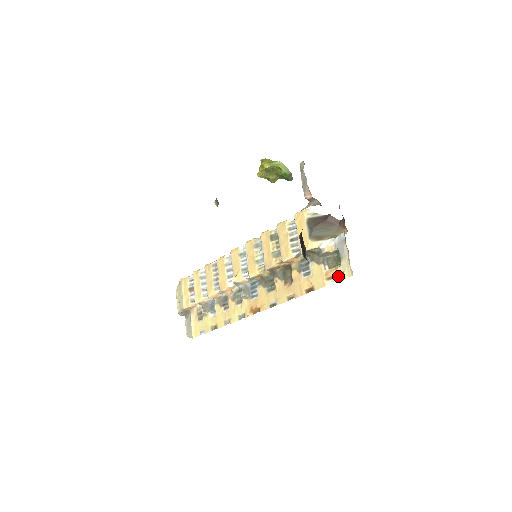
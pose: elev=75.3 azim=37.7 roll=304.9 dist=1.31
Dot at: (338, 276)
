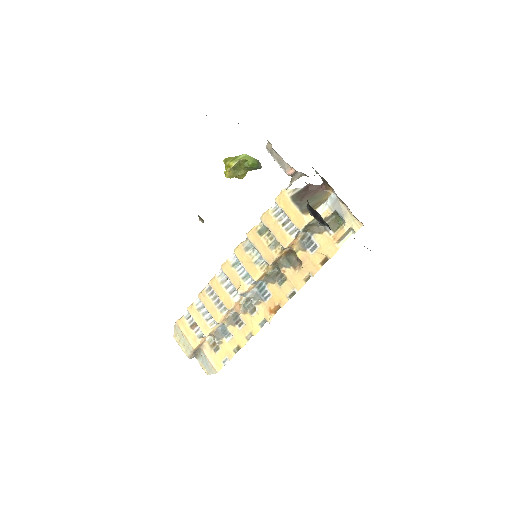
Dot at: (347, 234)
